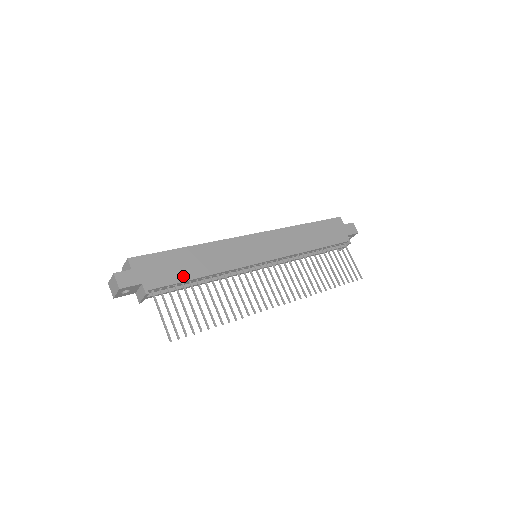
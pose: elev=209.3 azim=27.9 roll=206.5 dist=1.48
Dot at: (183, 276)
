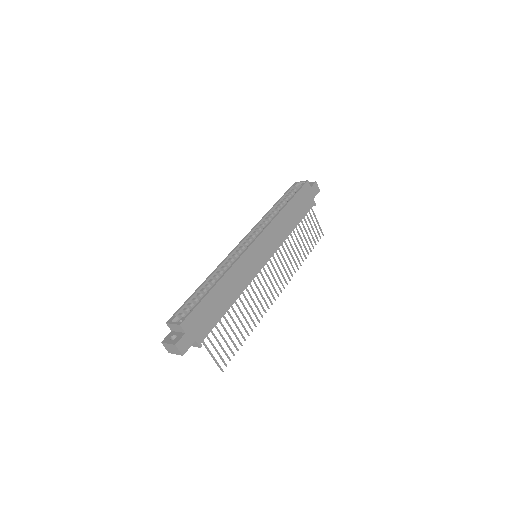
Dot at: (219, 315)
